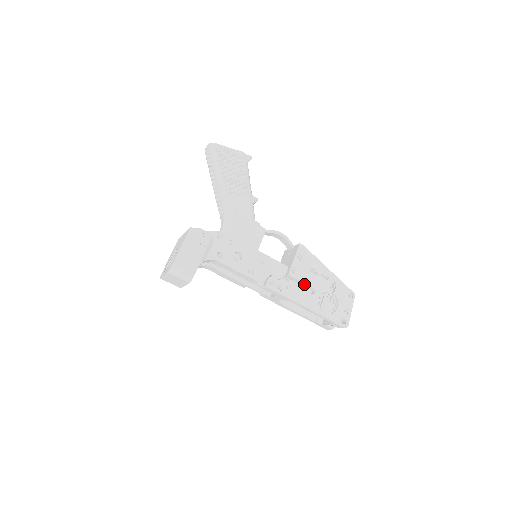
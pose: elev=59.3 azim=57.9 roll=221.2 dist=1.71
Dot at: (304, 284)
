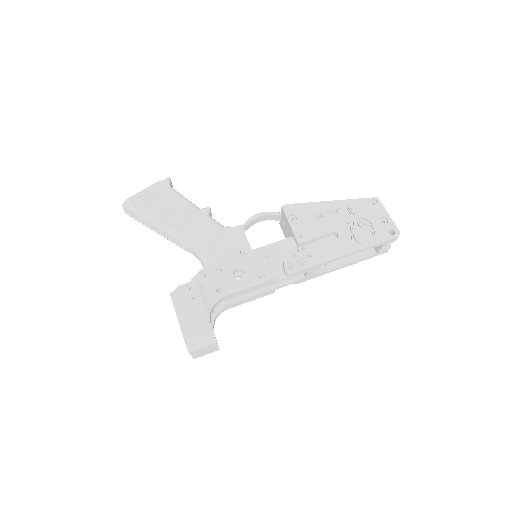
Dot at: (321, 237)
